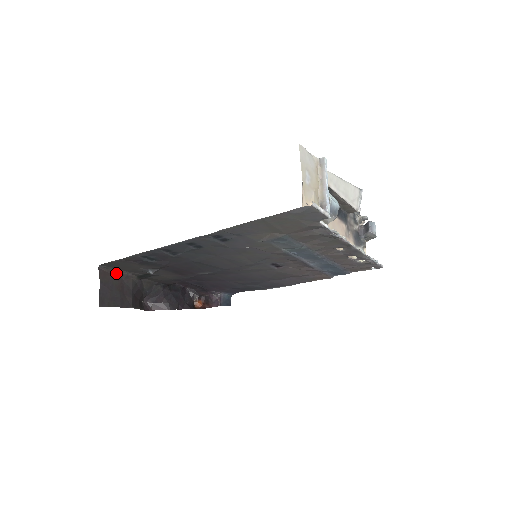
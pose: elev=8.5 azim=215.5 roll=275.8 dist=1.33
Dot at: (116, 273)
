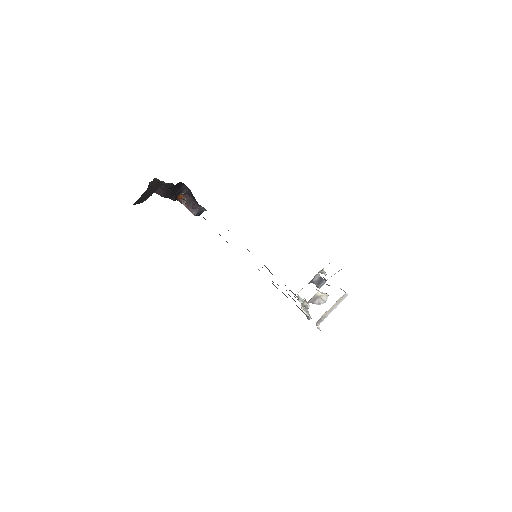
Dot at: (160, 181)
